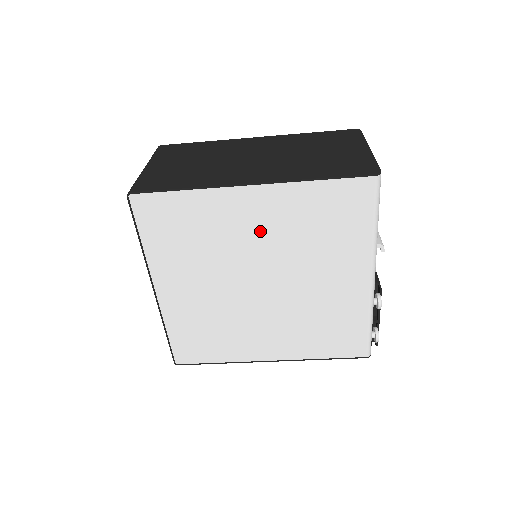
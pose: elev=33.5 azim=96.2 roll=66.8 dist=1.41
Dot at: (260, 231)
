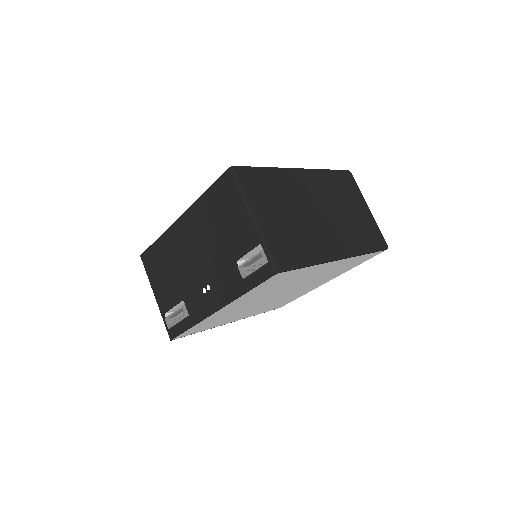
Dot at: (315, 275)
